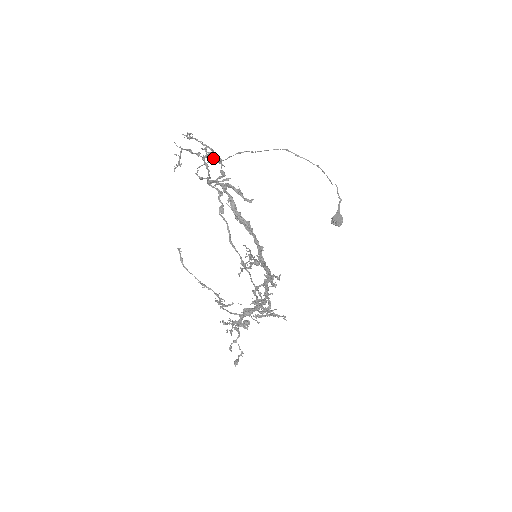
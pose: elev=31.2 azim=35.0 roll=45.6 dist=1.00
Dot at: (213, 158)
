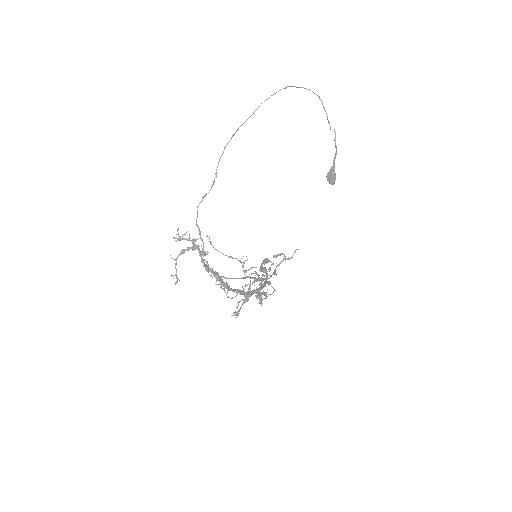
Dot at: (199, 253)
